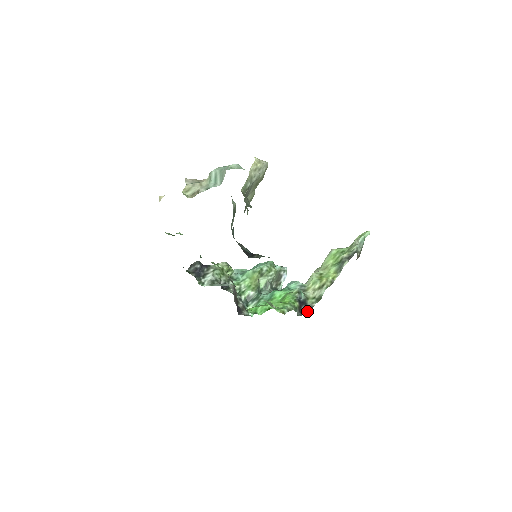
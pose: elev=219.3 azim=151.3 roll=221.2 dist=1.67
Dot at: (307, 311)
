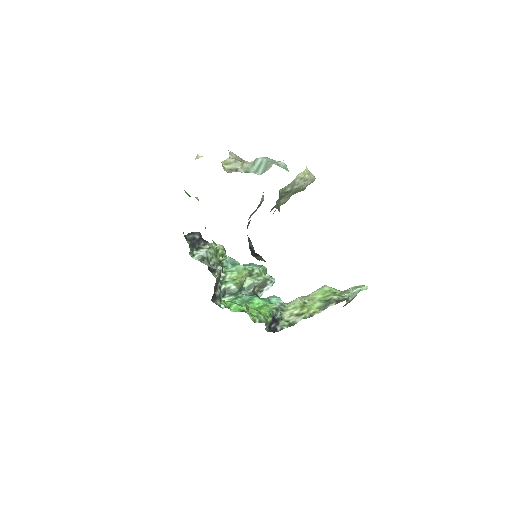
Dot at: (275, 330)
